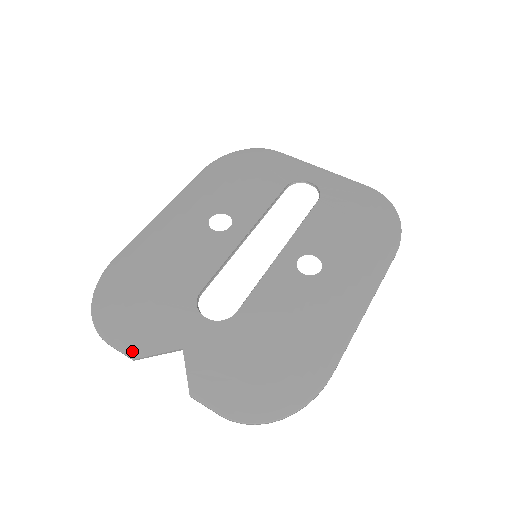
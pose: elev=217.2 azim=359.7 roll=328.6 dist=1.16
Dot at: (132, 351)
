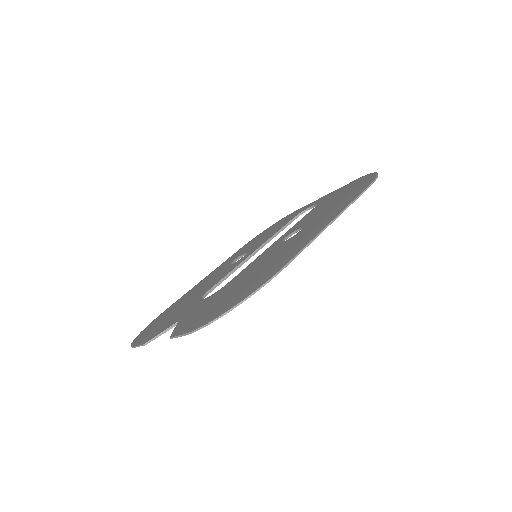
Dot at: (146, 341)
